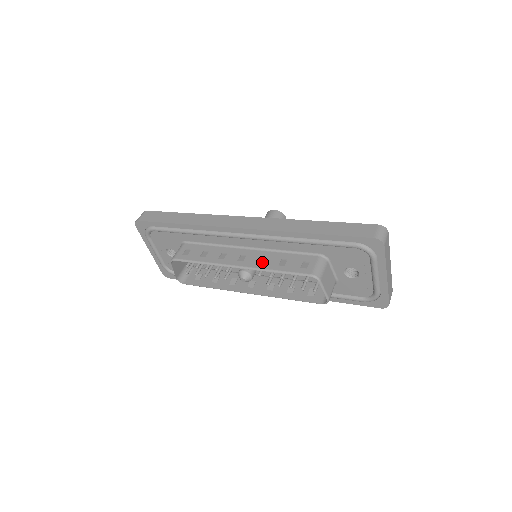
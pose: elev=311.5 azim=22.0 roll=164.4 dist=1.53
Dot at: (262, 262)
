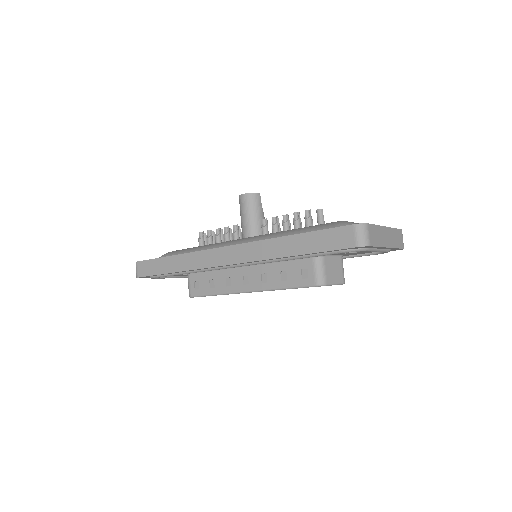
Dot at: (265, 281)
